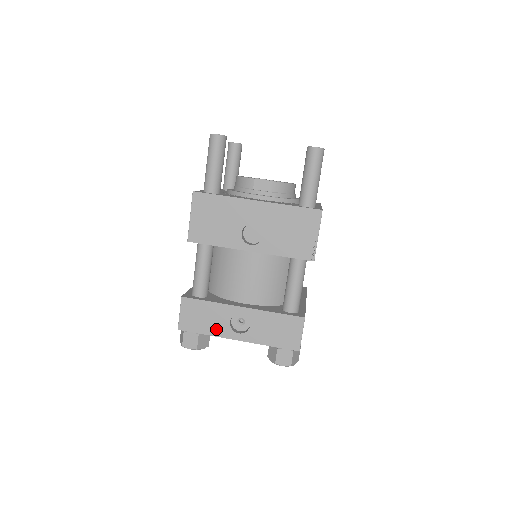
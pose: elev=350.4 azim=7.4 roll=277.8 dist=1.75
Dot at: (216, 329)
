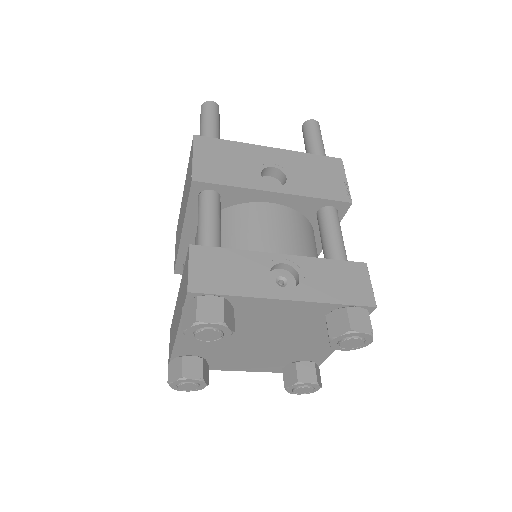
Dot at: (251, 286)
